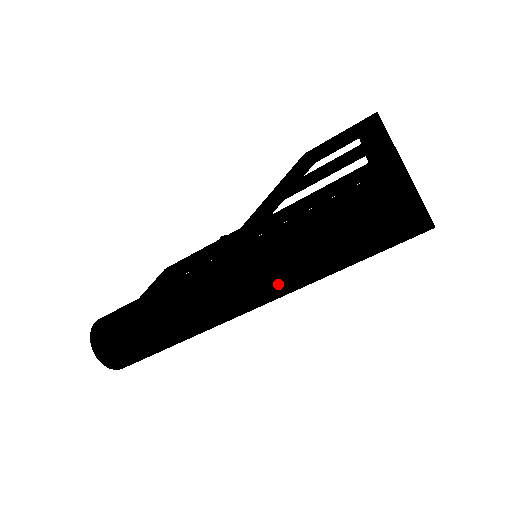
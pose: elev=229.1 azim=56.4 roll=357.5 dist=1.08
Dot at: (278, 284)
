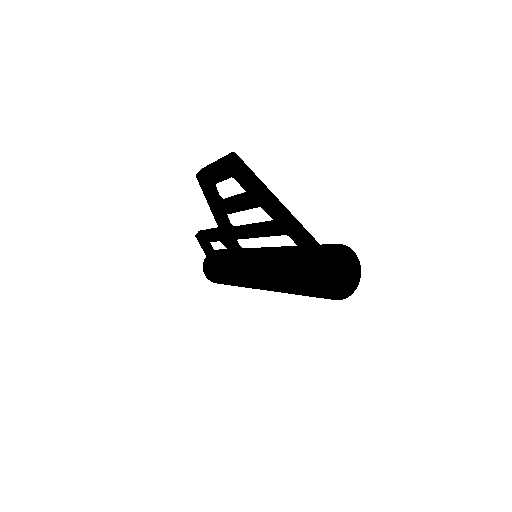
Dot at: occluded
